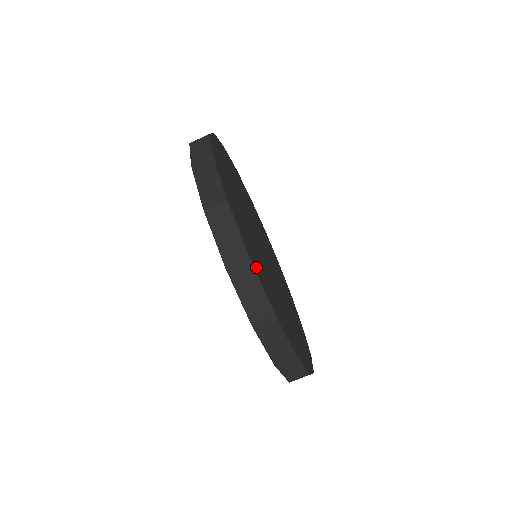
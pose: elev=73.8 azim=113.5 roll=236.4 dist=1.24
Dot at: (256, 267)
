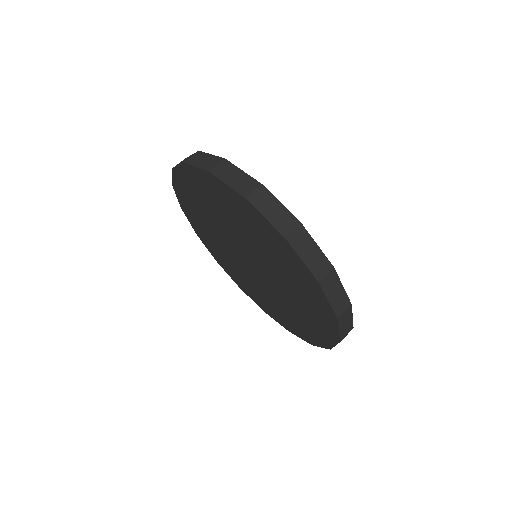
Dot at: occluded
